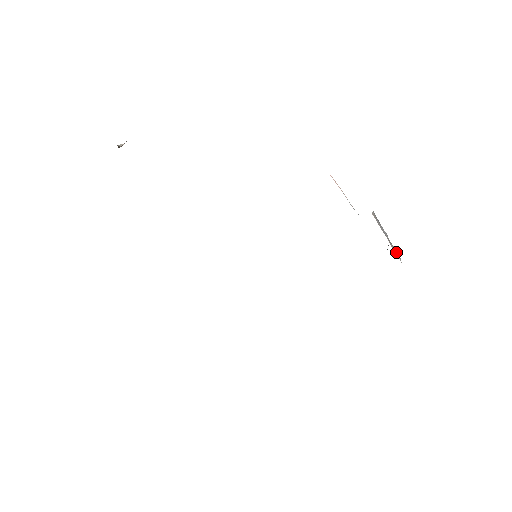
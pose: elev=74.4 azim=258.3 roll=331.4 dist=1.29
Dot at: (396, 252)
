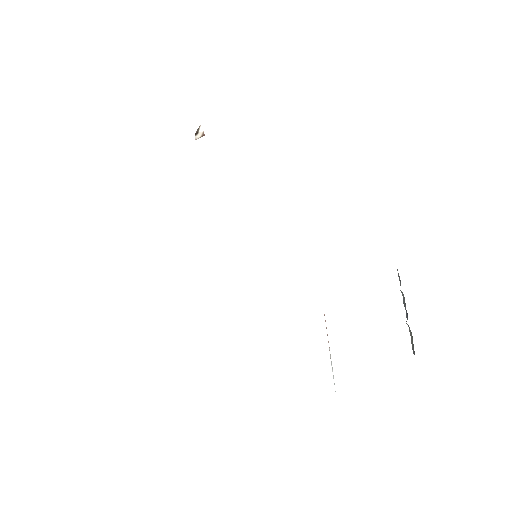
Dot at: occluded
